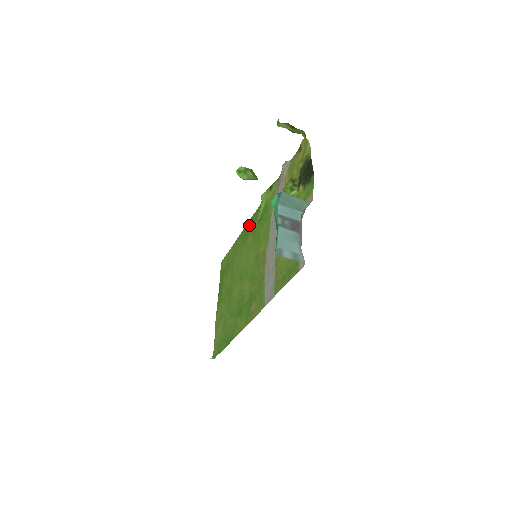
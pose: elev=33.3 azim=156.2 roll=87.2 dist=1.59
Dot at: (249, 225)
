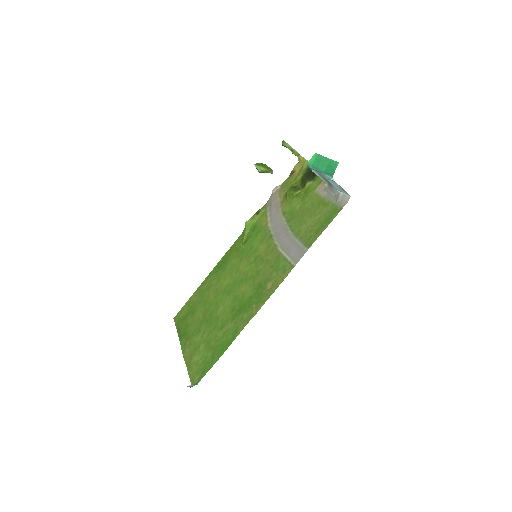
Dot at: (226, 256)
